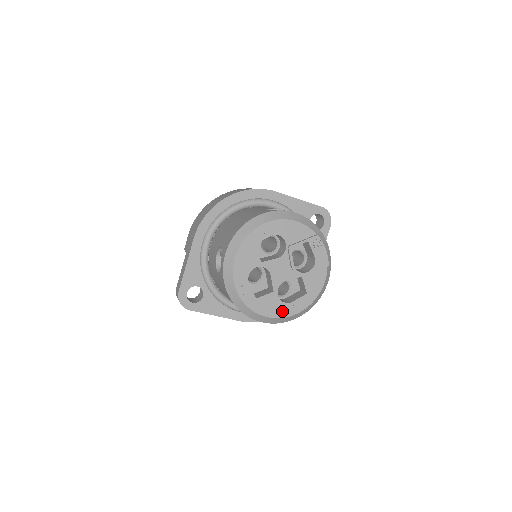
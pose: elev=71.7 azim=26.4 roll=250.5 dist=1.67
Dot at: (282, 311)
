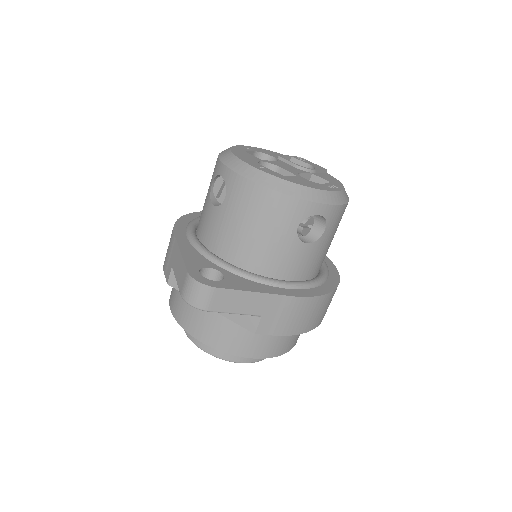
Dot at: (321, 187)
